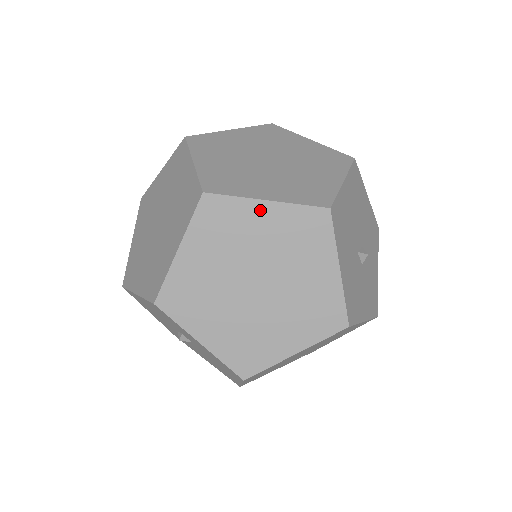
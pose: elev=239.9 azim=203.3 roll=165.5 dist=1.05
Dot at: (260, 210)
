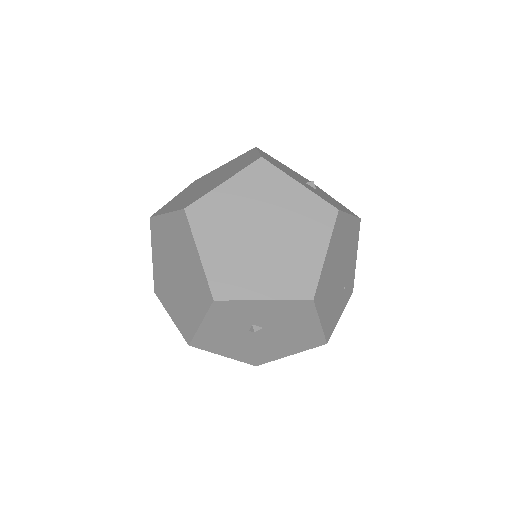
Dot at: (225, 191)
